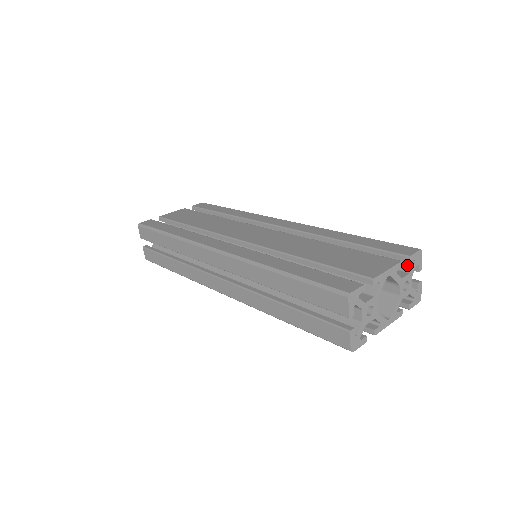
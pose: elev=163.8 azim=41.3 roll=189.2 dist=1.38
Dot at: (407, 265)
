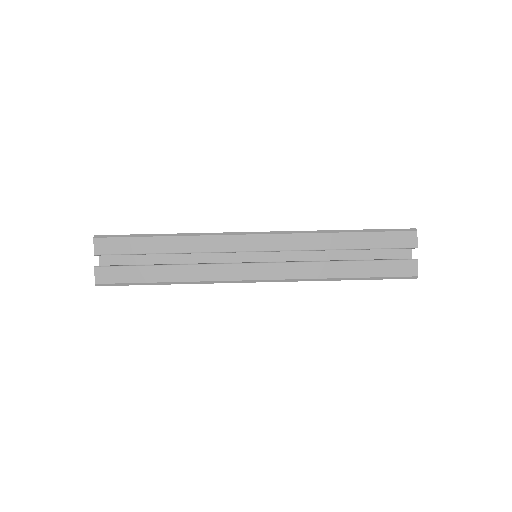
Dot at: occluded
